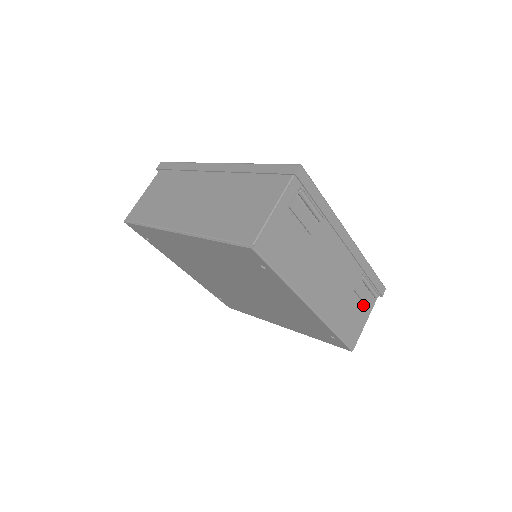
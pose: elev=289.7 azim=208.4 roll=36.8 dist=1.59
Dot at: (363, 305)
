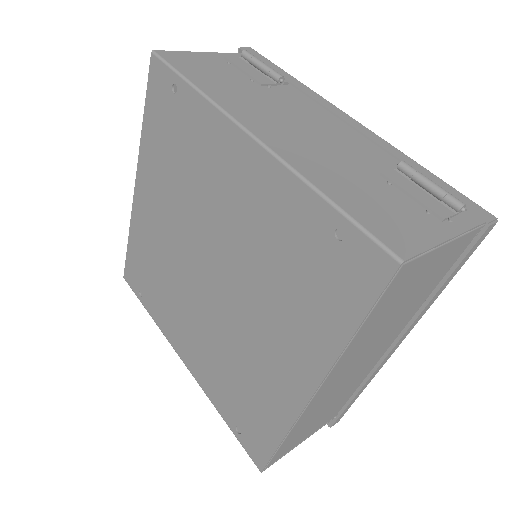
Dot at: (422, 210)
